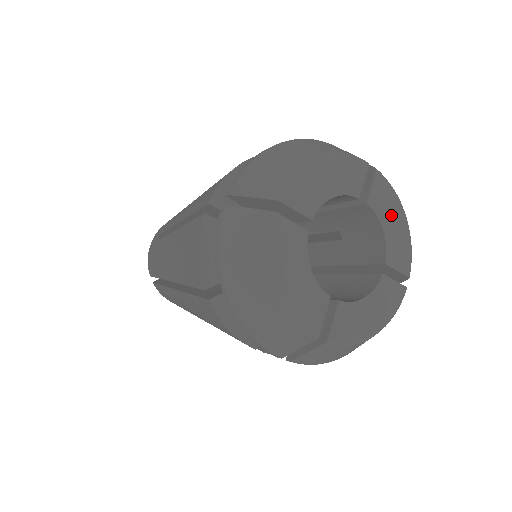
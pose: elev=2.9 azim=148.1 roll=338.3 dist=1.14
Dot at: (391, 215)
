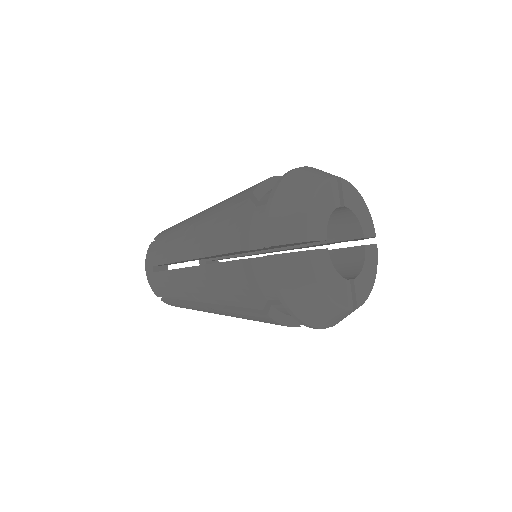
Dot at: (357, 204)
